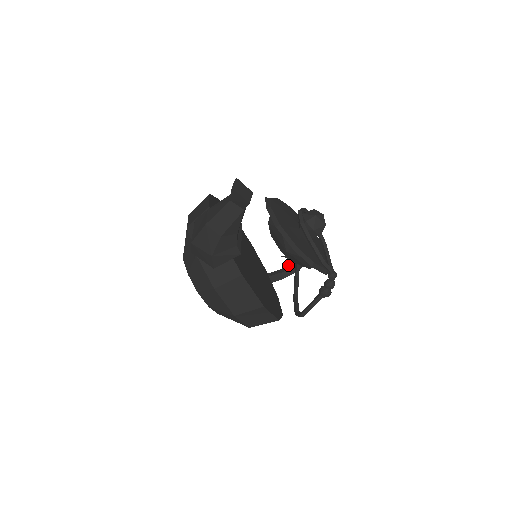
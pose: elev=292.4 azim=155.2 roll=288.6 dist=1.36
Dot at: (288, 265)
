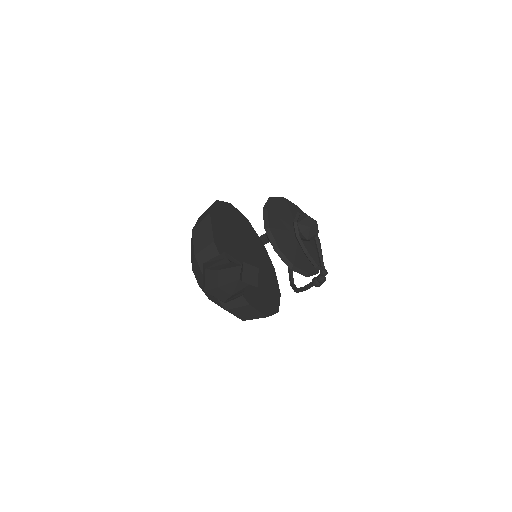
Dot at: occluded
